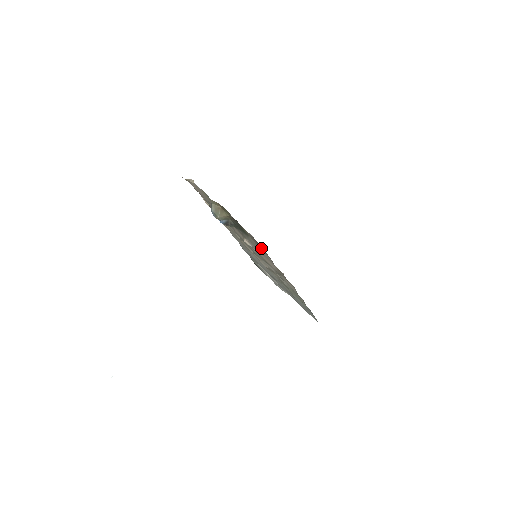
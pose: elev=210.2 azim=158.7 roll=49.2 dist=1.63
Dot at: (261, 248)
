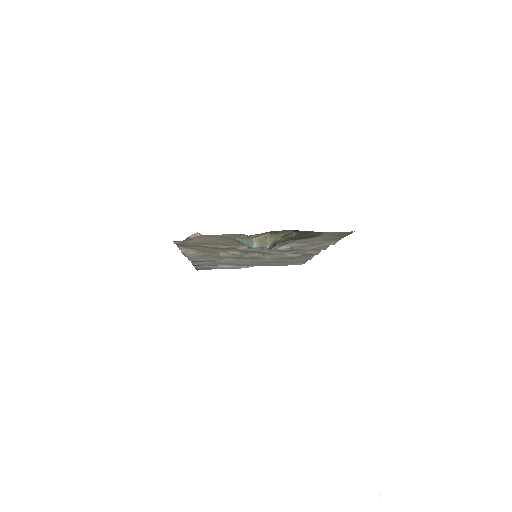
Dot at: occluded
